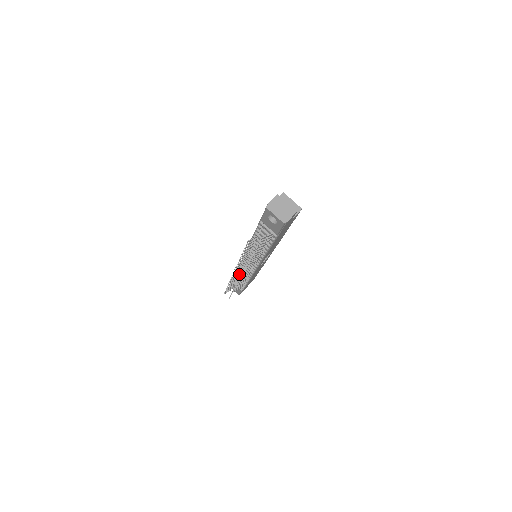
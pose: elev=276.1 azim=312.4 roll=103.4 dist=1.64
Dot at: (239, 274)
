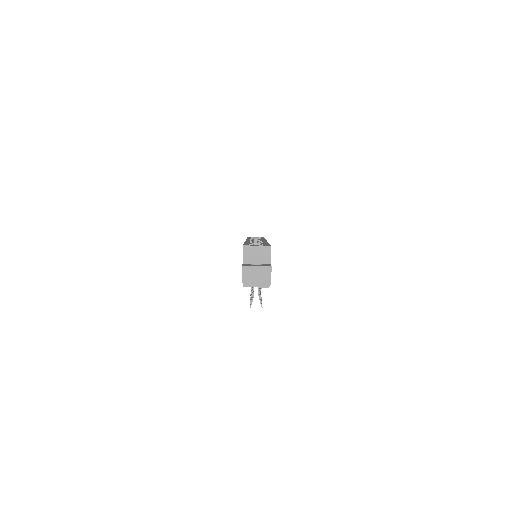
Dot at: occluded
